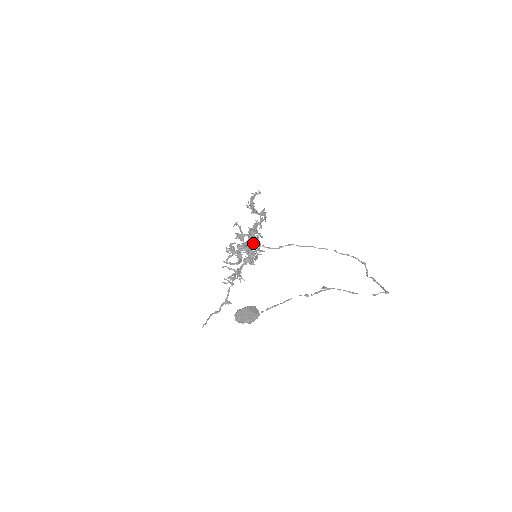
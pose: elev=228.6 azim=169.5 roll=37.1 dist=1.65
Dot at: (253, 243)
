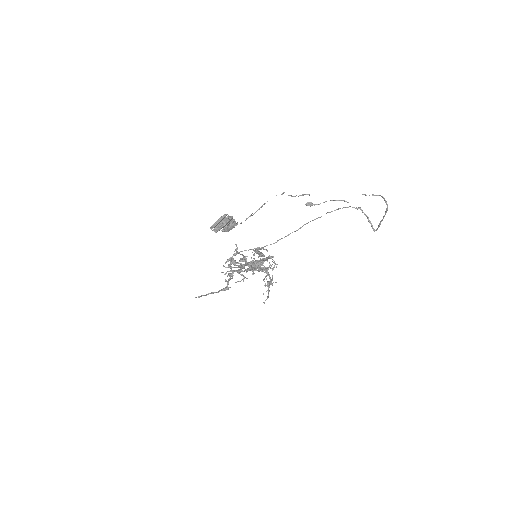
Dot at: (258, 265)
